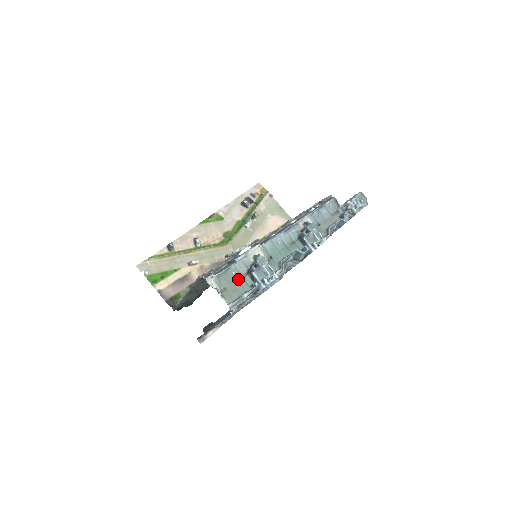
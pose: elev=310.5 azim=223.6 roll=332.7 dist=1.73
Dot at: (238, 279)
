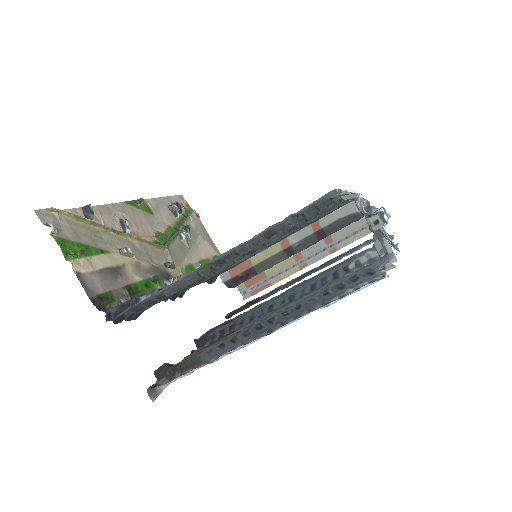
Dot at: occluded
